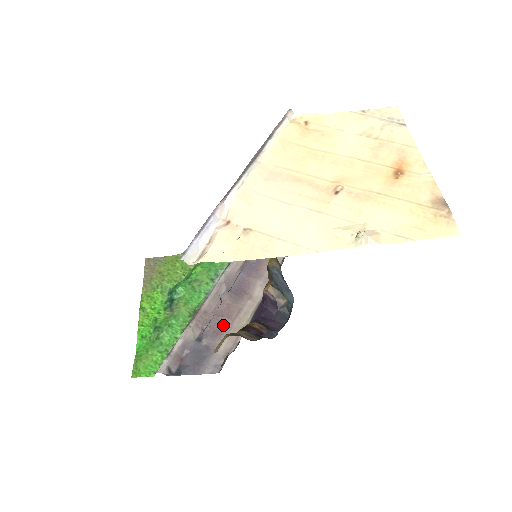
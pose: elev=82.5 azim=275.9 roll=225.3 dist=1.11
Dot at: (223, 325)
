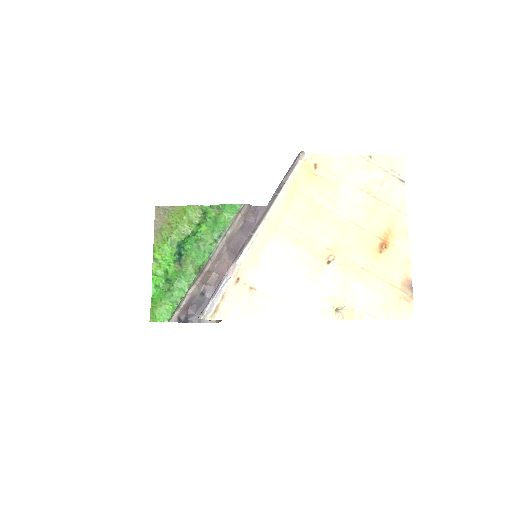
Dot at: occluded
